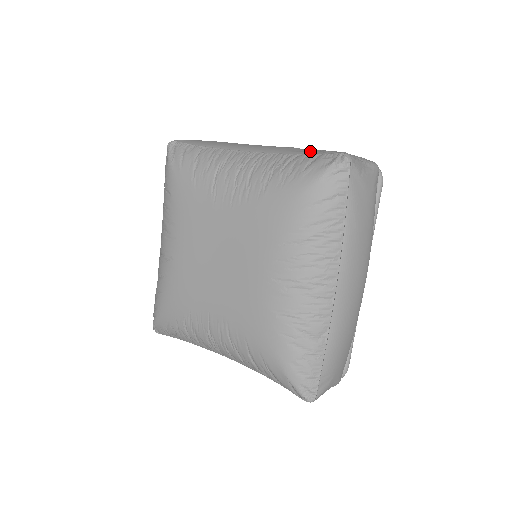
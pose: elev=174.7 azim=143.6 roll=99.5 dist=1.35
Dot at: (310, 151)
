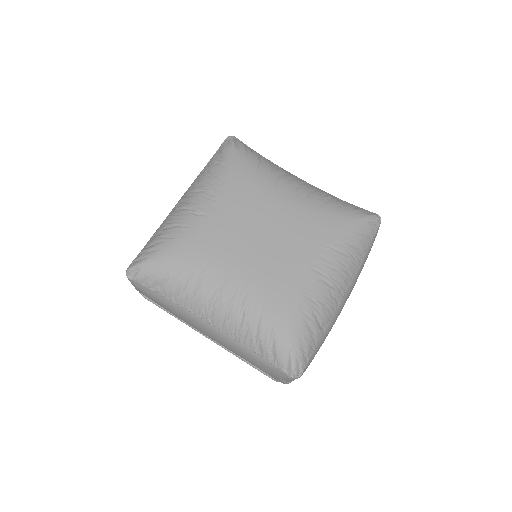
Dot at: occluded
